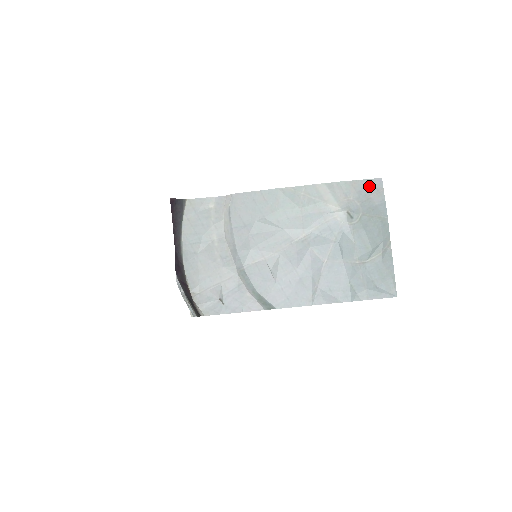
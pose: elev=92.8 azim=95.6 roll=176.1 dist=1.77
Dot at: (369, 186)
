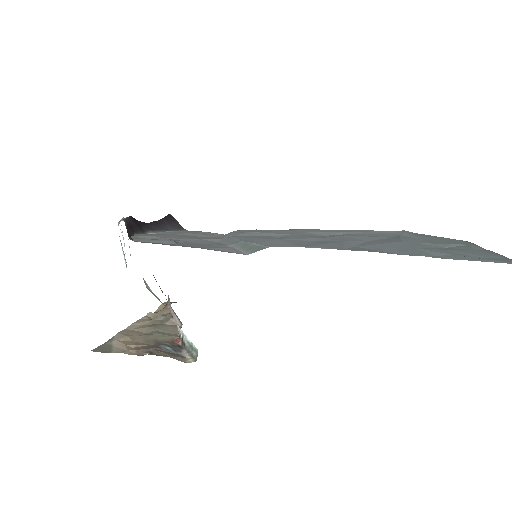
Dot at: occluded
